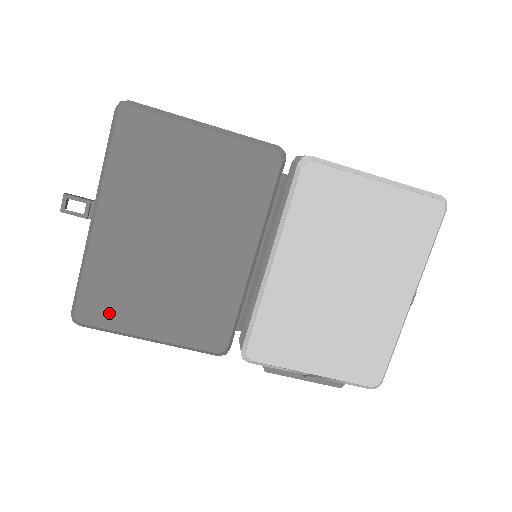
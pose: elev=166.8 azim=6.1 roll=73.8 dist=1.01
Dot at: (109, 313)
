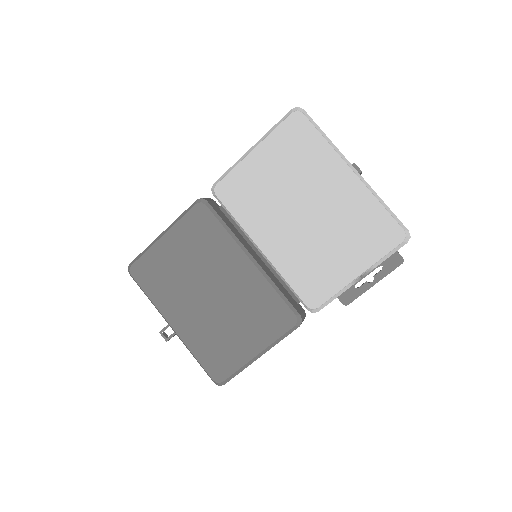
Dot at: (226, 364)
